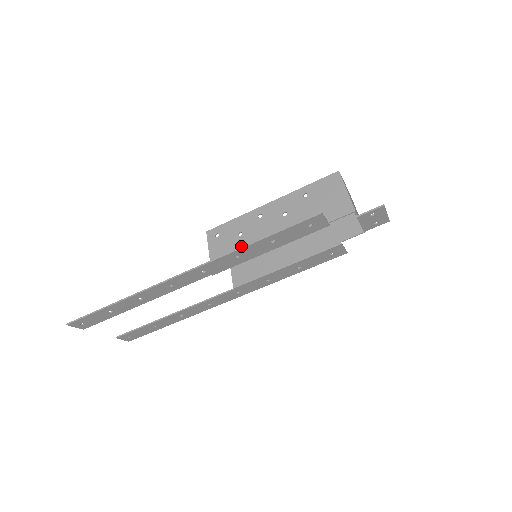
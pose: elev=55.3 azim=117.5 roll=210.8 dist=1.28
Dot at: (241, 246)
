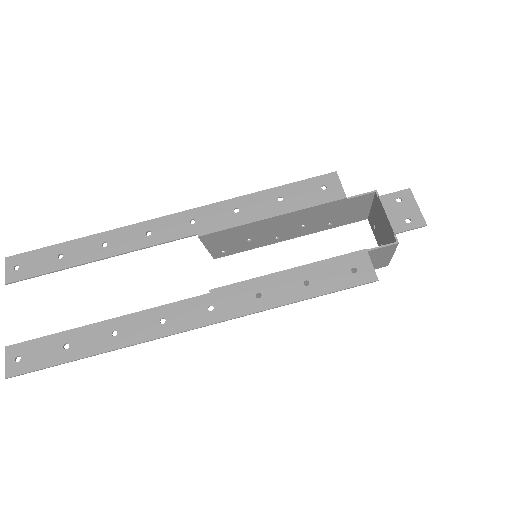
Dot at: (244, 232)
